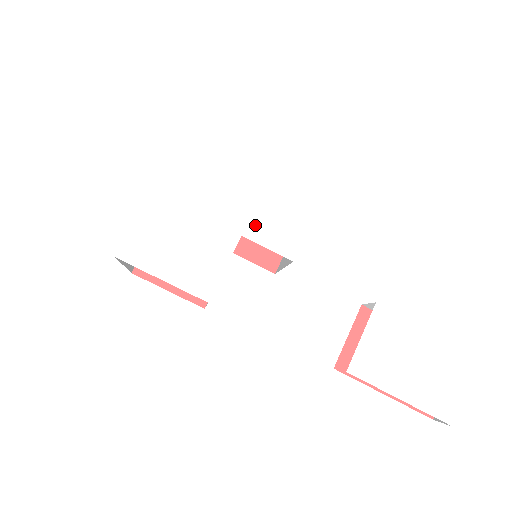
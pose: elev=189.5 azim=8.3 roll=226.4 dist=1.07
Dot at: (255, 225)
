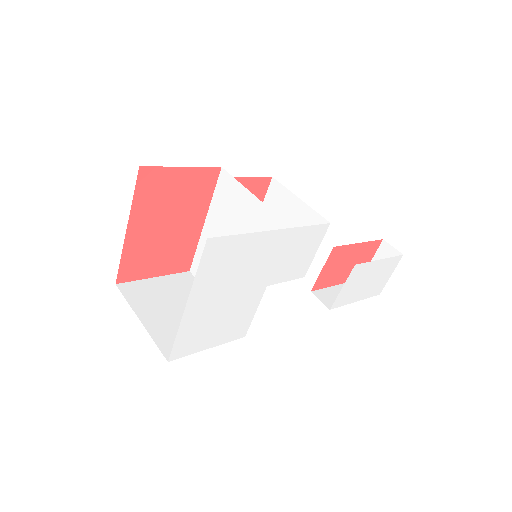
Dot at: (277, 273)
